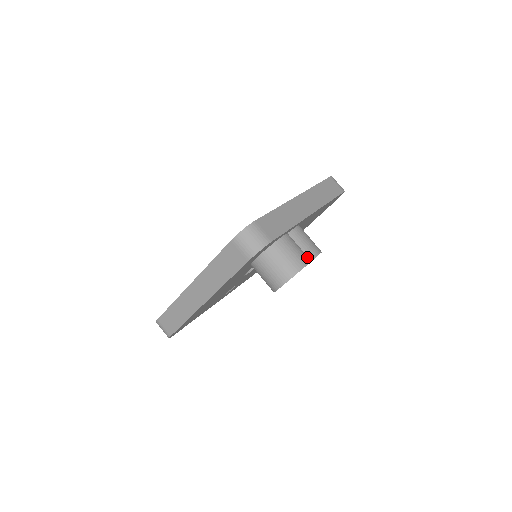
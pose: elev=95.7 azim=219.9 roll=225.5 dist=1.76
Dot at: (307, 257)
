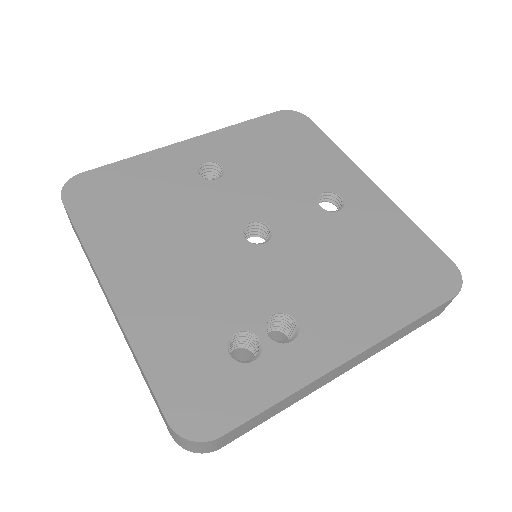
Dot at: occluded
